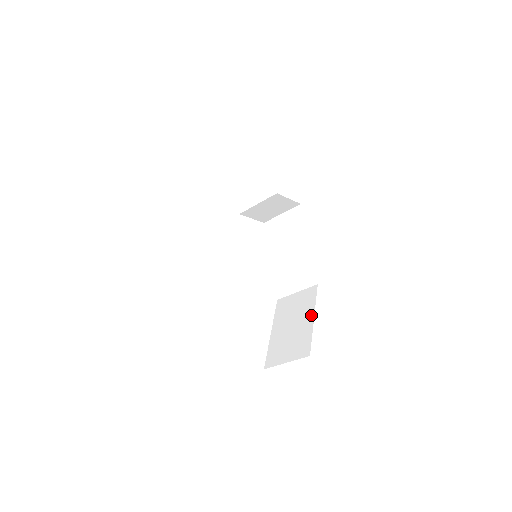
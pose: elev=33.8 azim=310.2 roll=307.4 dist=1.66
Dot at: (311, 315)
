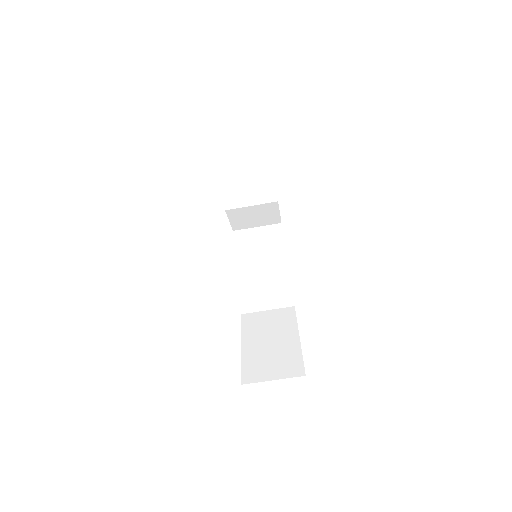
Dot at: (295, 335)
